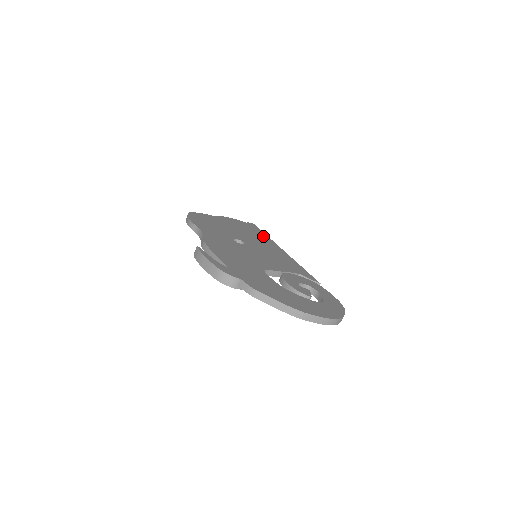
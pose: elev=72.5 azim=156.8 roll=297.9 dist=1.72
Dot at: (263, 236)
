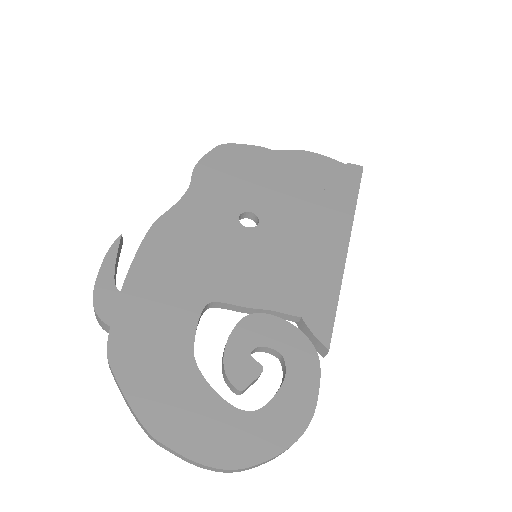
Dot at: (342, 202)
